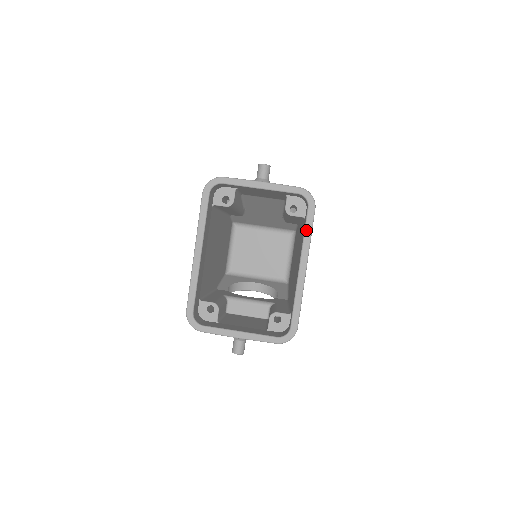
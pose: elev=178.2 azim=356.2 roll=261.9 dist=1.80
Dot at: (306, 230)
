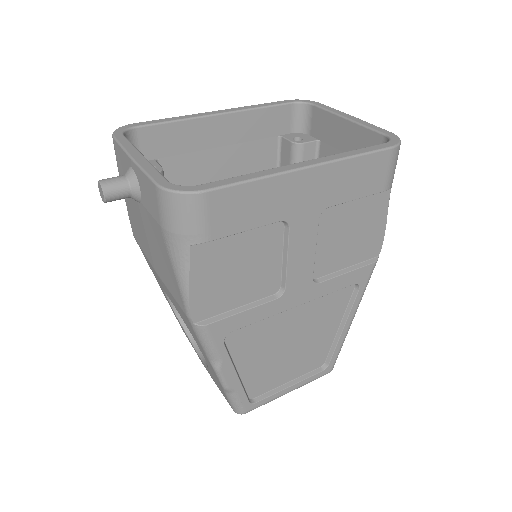
Dot at: (356, 150)
